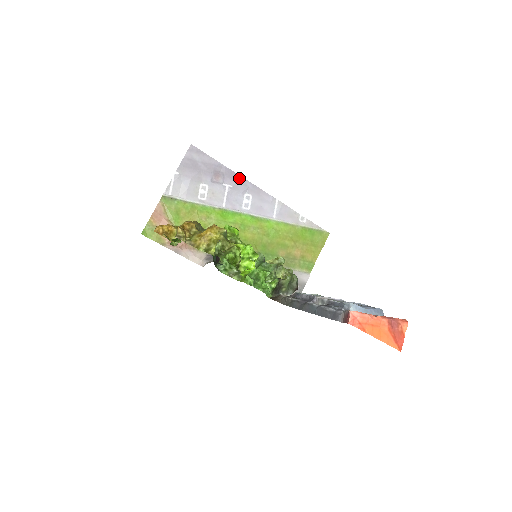
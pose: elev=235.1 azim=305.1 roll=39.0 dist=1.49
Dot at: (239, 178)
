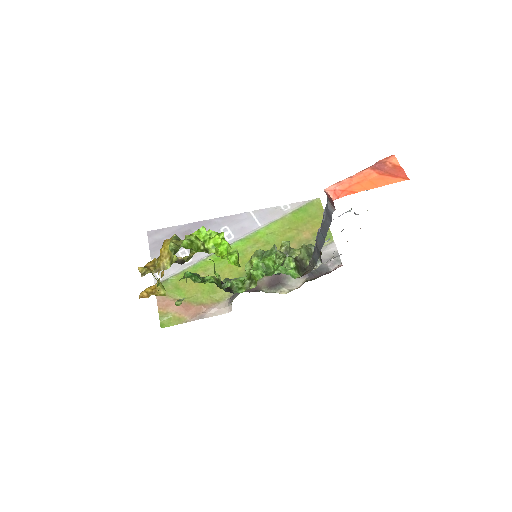
Dot at: (205, 223)
